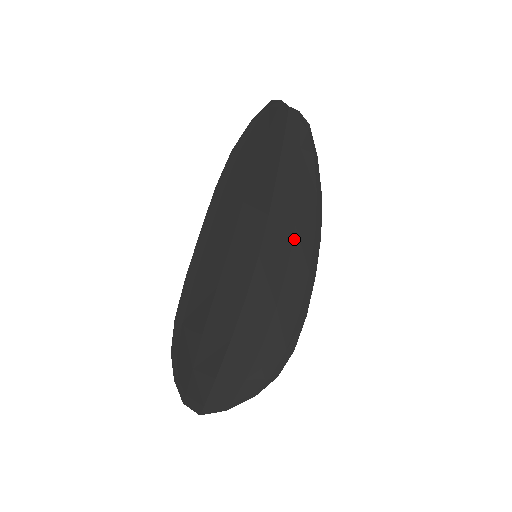
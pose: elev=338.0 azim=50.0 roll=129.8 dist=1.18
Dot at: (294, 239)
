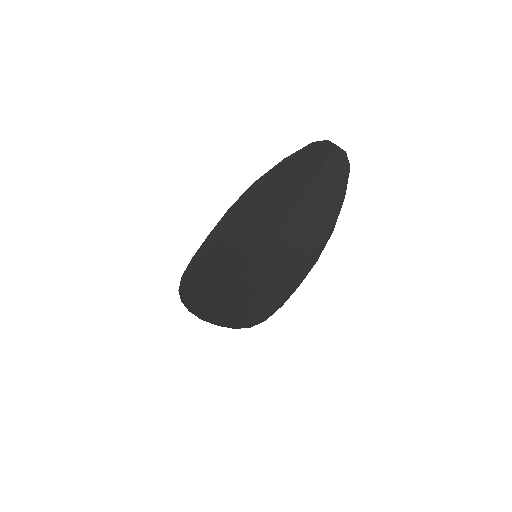
Dot at: (291, 256)
